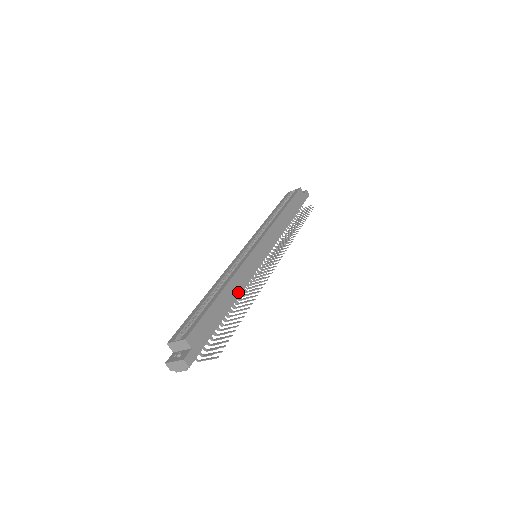
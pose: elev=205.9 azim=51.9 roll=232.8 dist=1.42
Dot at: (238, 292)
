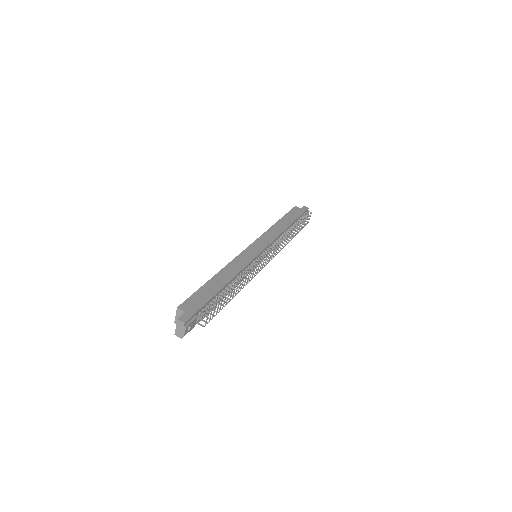
Dot at: (232, 275)
